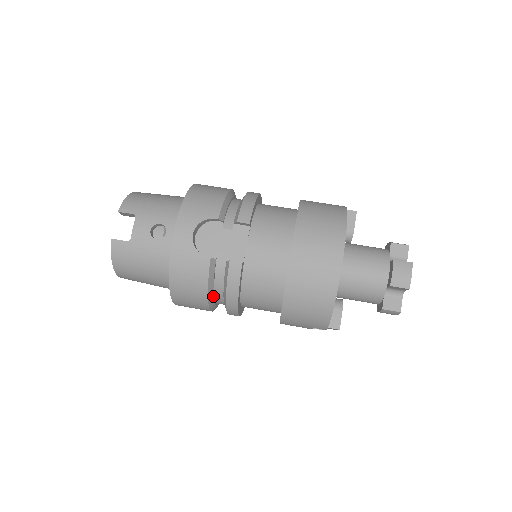
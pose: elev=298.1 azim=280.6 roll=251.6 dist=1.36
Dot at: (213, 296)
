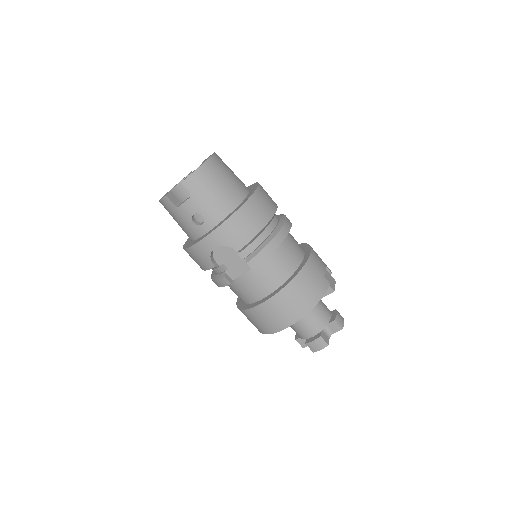
Dot at: occluded
